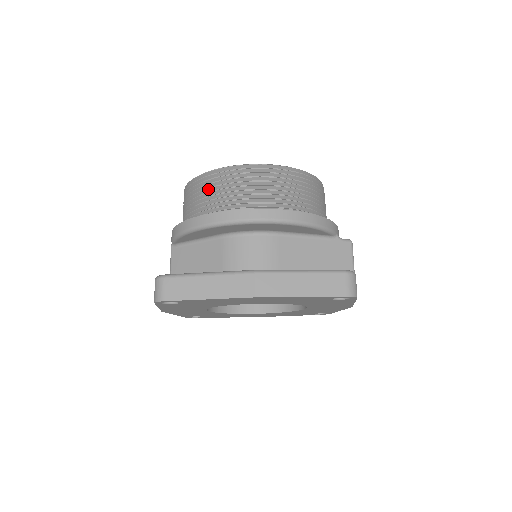
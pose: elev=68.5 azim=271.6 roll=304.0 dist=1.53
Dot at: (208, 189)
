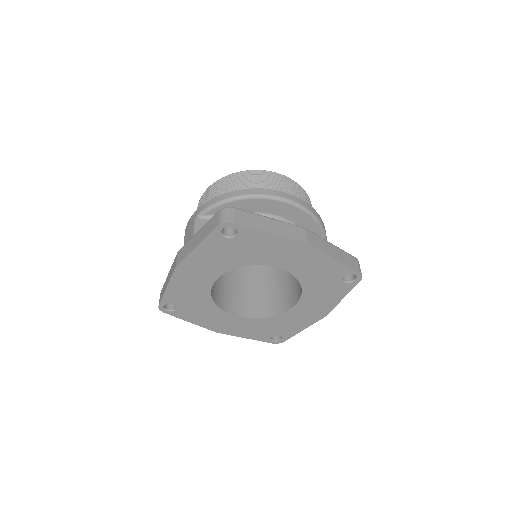
Dot at: (250, 180)
